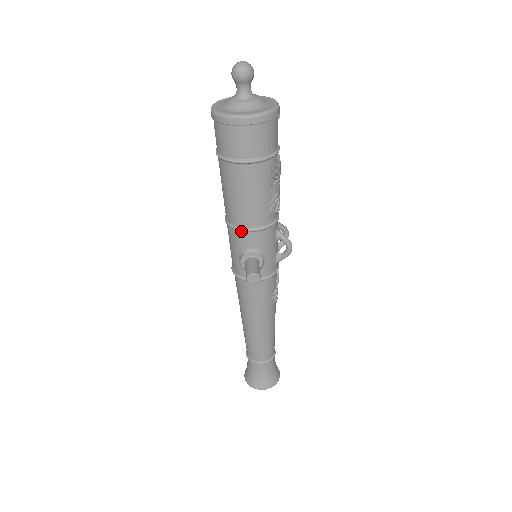
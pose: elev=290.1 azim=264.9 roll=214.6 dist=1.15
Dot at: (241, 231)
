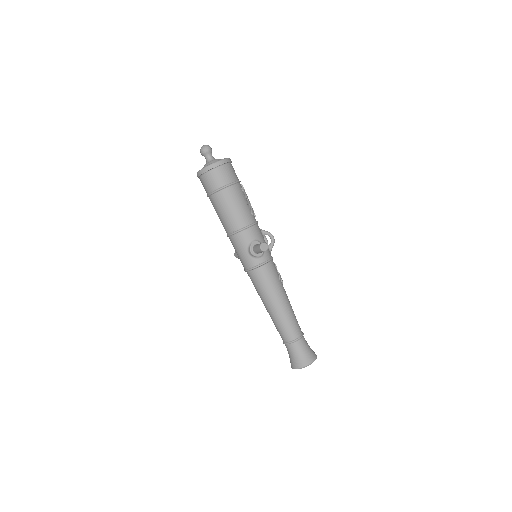
Dot at: (242, 231)
